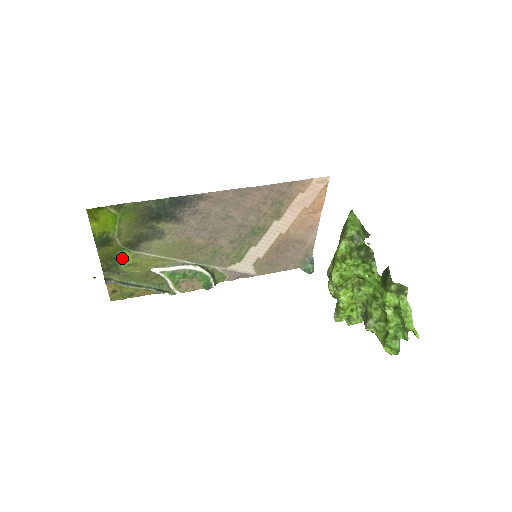
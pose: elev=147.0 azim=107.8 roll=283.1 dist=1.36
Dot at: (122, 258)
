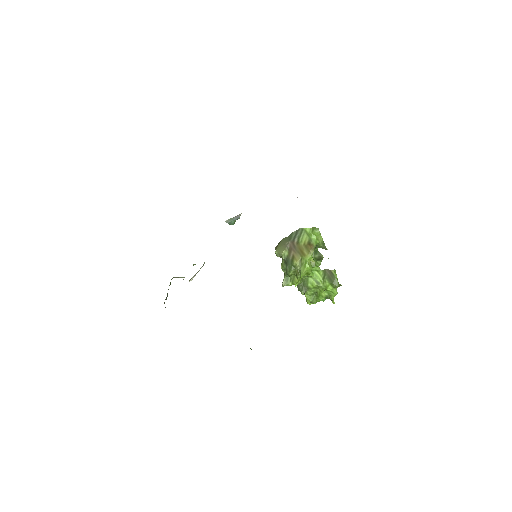
Dot at: occluded
